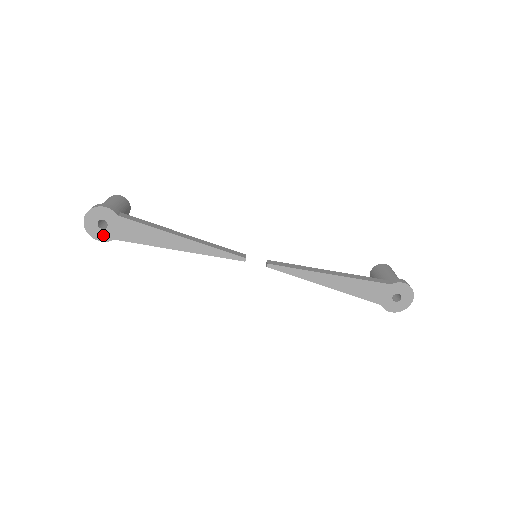
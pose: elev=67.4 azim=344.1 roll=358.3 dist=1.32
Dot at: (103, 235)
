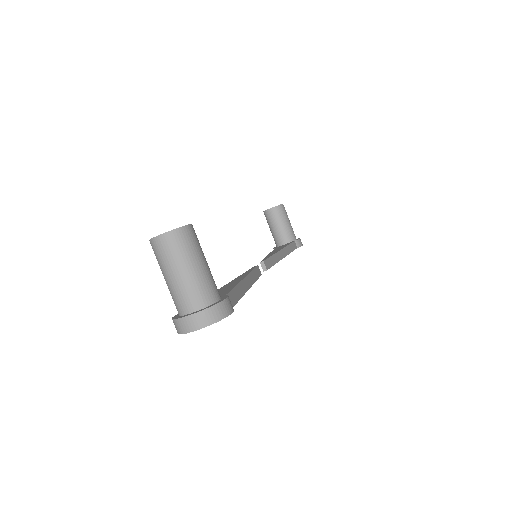
Dot at: occluded
